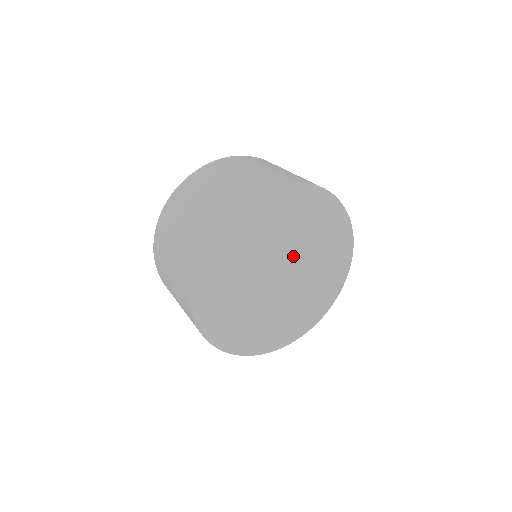
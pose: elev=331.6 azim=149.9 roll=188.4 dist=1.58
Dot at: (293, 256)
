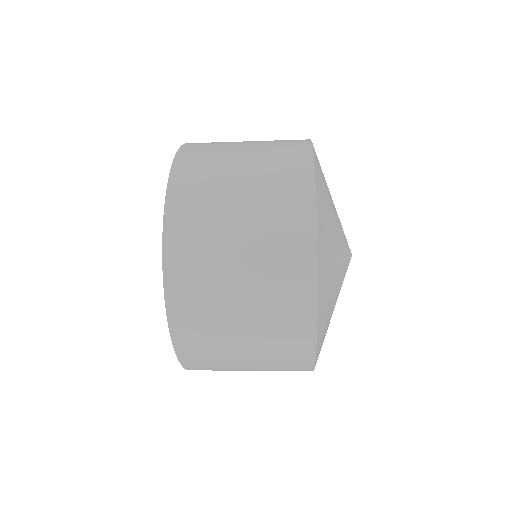
Dot at: (340, 222)
